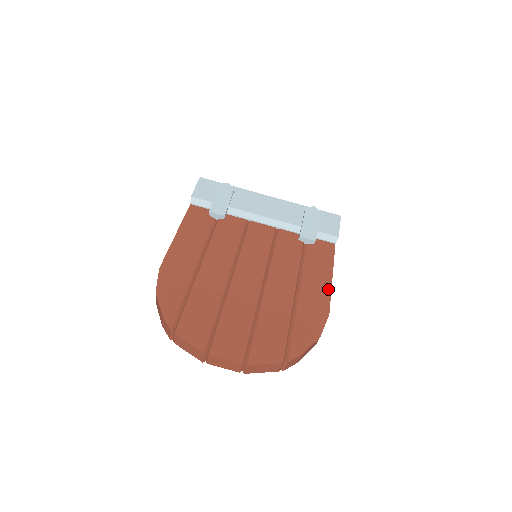
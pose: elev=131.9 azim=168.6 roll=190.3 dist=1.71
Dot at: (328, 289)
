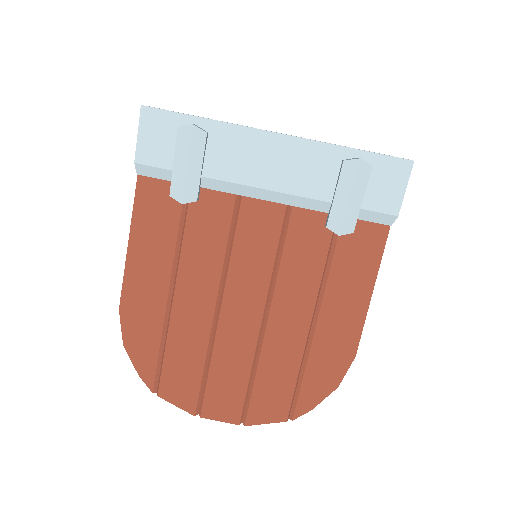
Dot at: (361, 316)
